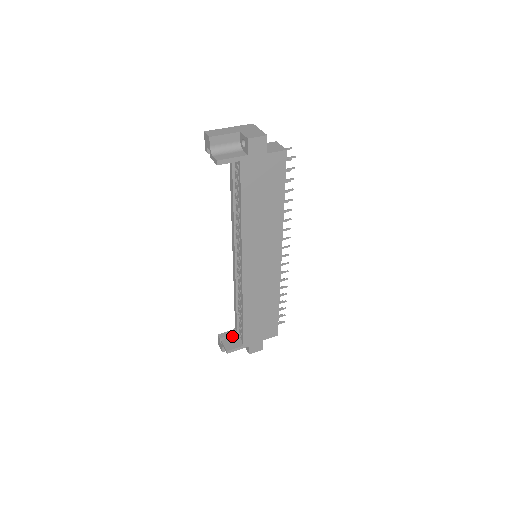
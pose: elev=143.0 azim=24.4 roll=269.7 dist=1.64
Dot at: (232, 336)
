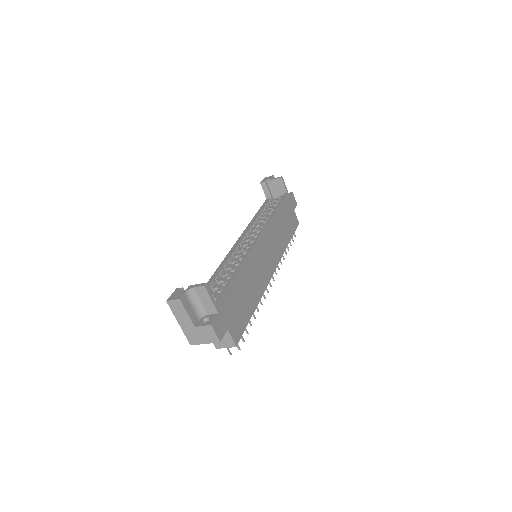
Dot at: occluded
